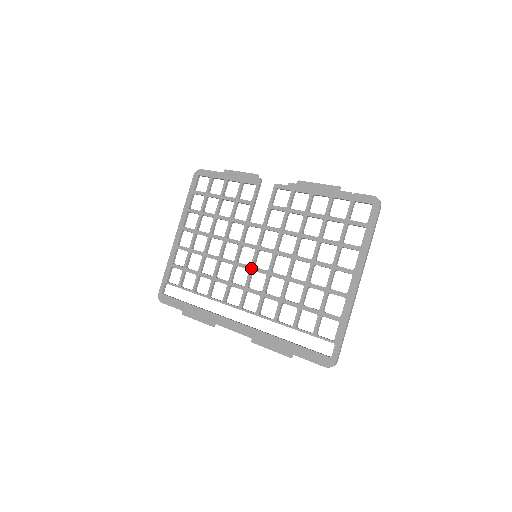
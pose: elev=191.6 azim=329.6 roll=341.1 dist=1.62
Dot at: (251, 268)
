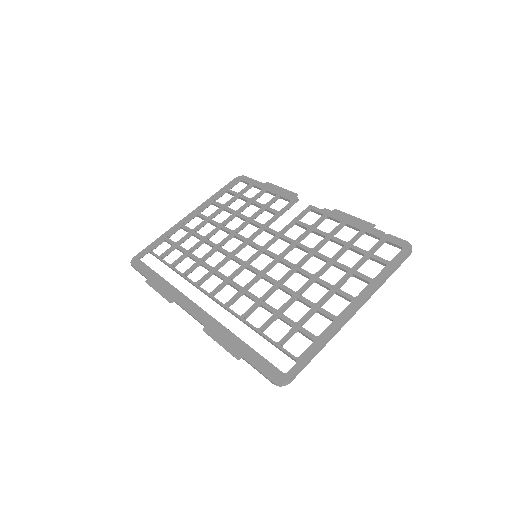
Dot at: (245, 263)
